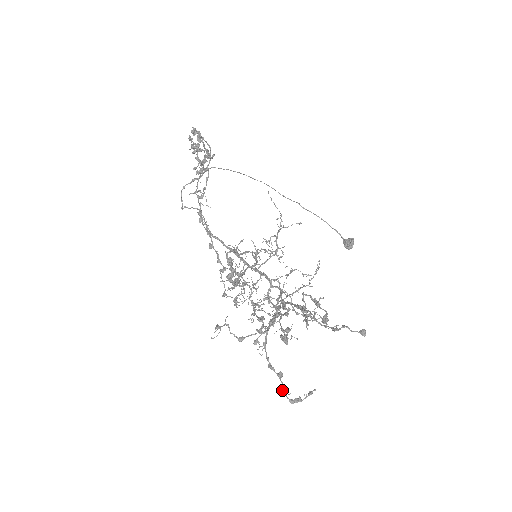
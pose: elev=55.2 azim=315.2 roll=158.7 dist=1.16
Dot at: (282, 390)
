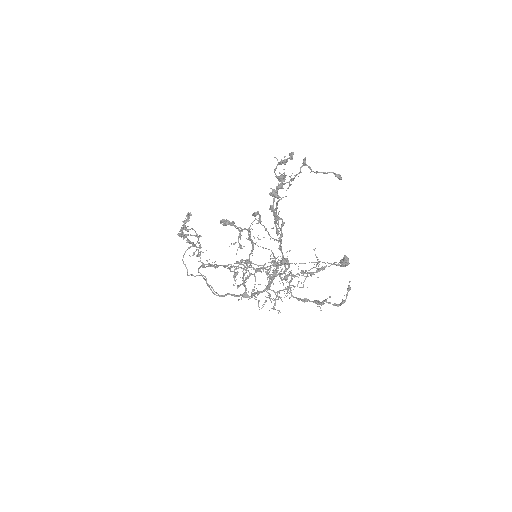
Dot at: (322, 301)
